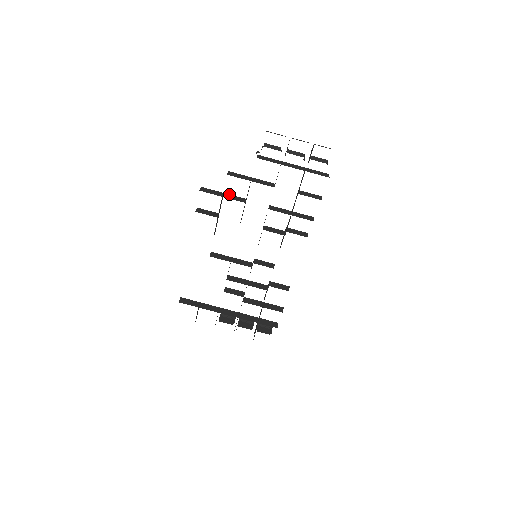
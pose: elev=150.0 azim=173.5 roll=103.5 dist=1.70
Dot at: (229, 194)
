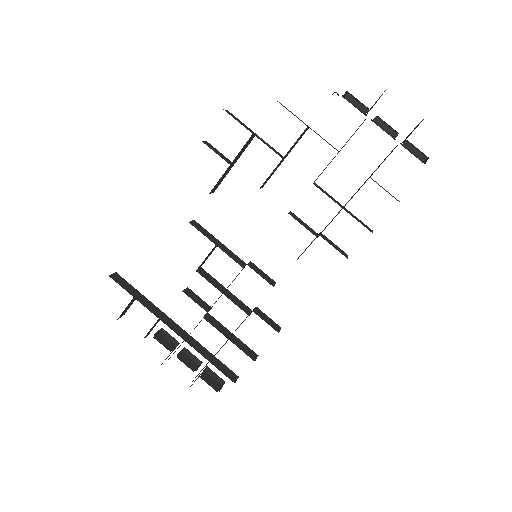
Dot at: occluded
